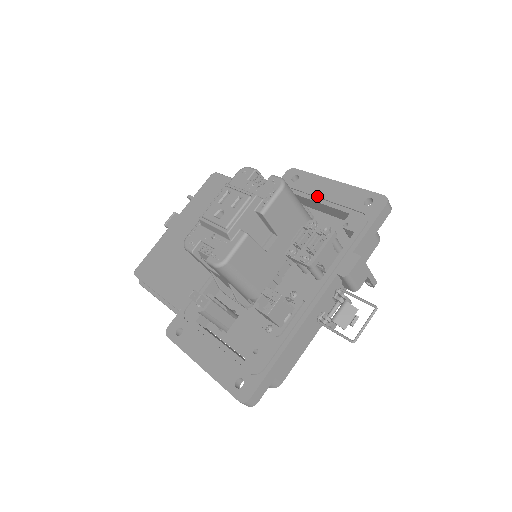
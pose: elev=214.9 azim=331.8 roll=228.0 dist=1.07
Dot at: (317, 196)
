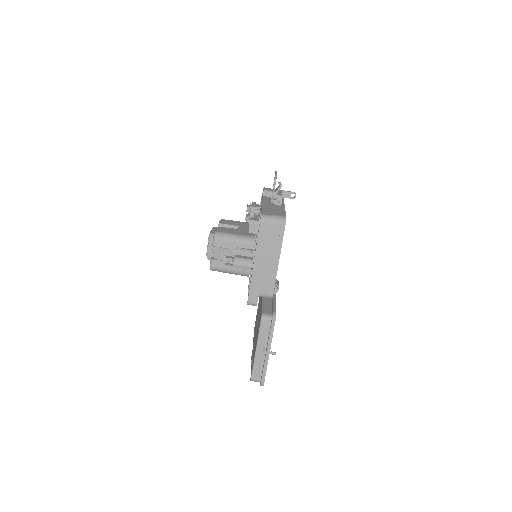
Dot at: occluded
